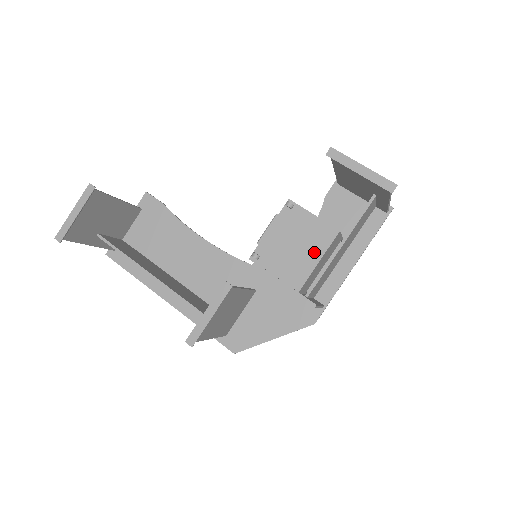
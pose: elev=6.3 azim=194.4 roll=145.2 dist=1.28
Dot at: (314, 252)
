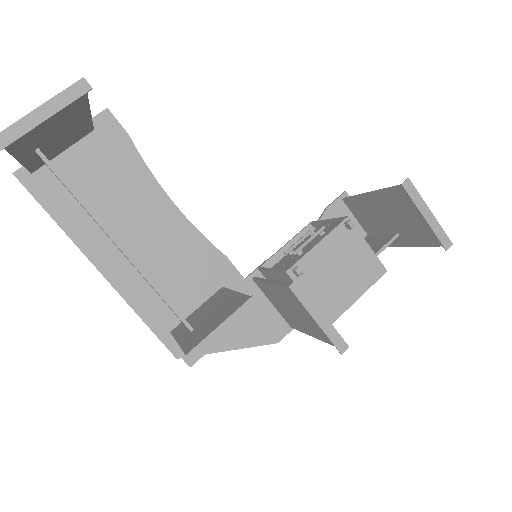
Dot at: (357, 286)
